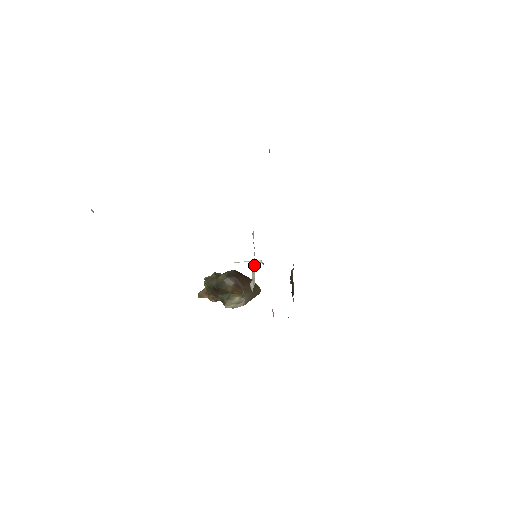
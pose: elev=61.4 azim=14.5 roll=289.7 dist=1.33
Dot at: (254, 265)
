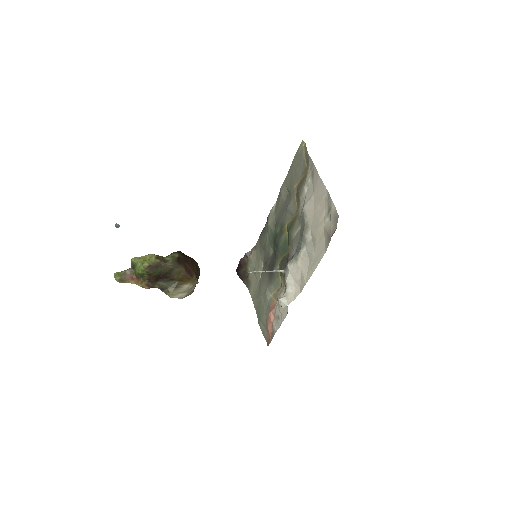
Dot at: (292, 282)
